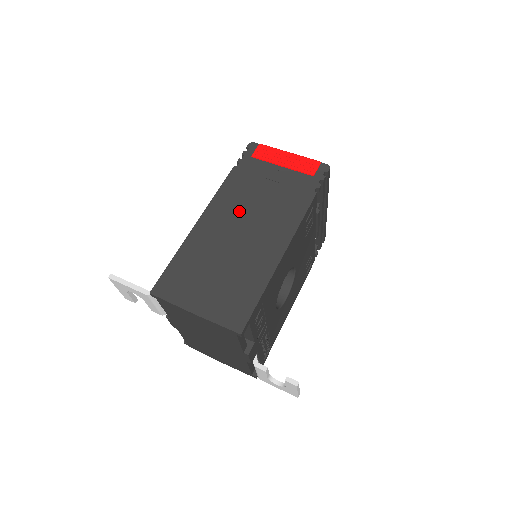
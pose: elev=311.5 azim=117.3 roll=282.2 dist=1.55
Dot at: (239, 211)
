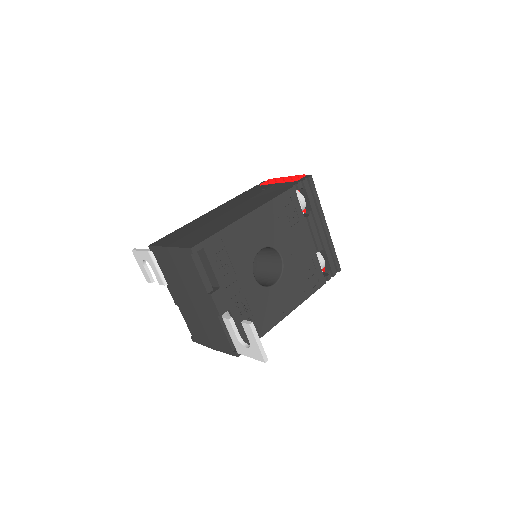
Dot at: (233, 205)
